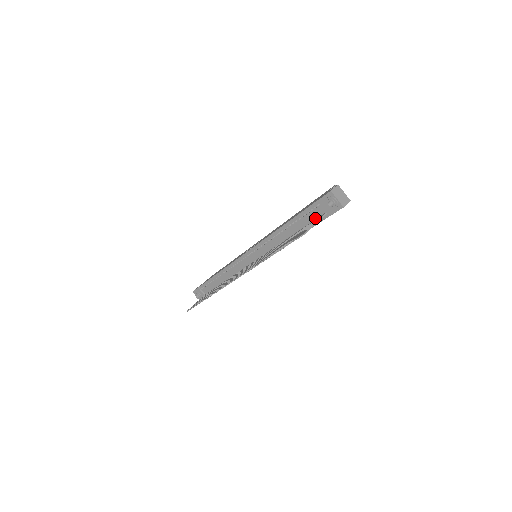
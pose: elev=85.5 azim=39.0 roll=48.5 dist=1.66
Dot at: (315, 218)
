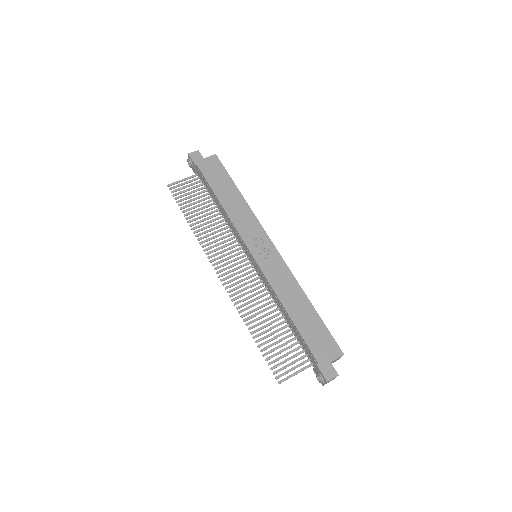
Dot at: (306, 351)
